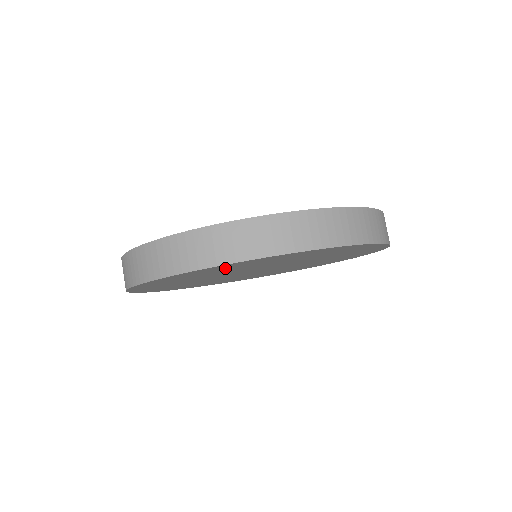
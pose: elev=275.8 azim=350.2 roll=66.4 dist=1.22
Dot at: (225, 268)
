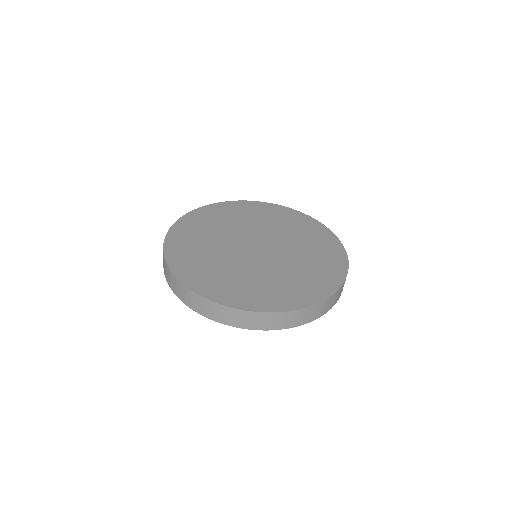
Dot at: occluded
